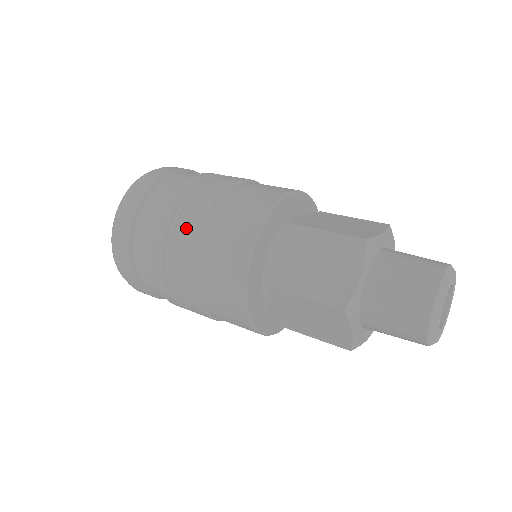
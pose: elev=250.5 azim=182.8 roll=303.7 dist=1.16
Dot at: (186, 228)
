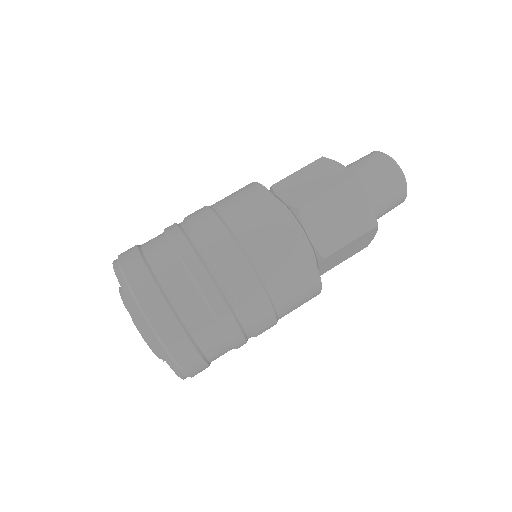
Dot at: (203, 221)
